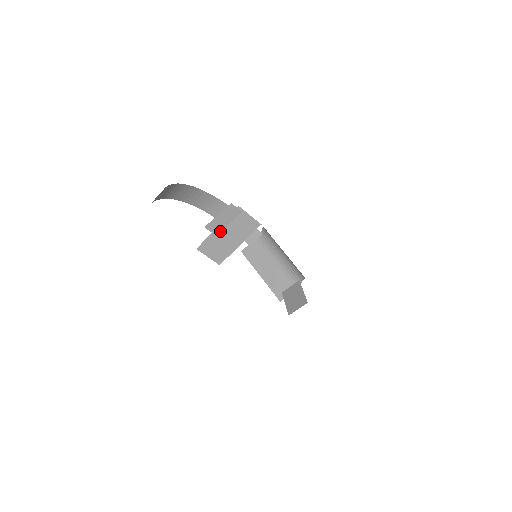
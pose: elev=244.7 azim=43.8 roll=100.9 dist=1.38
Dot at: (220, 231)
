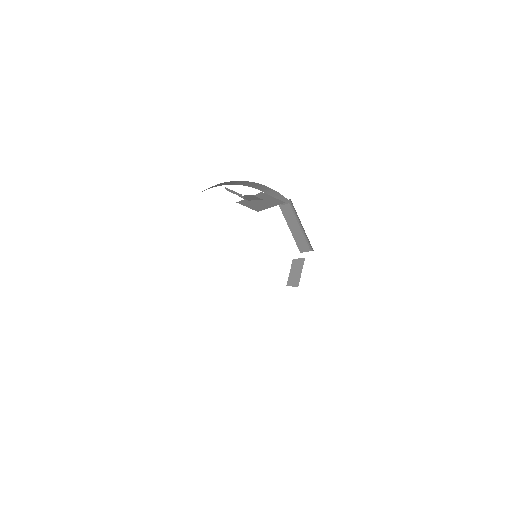
Dot at: occluded
